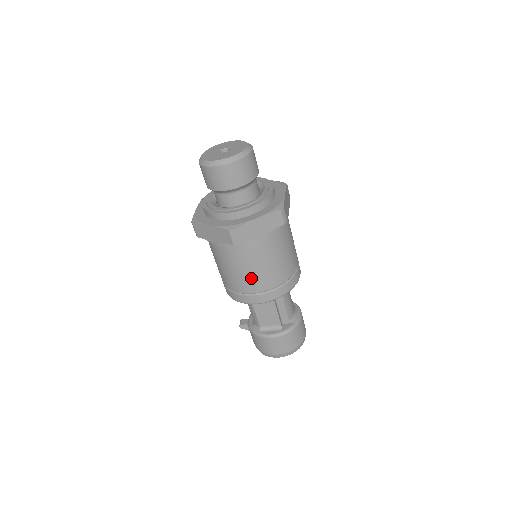
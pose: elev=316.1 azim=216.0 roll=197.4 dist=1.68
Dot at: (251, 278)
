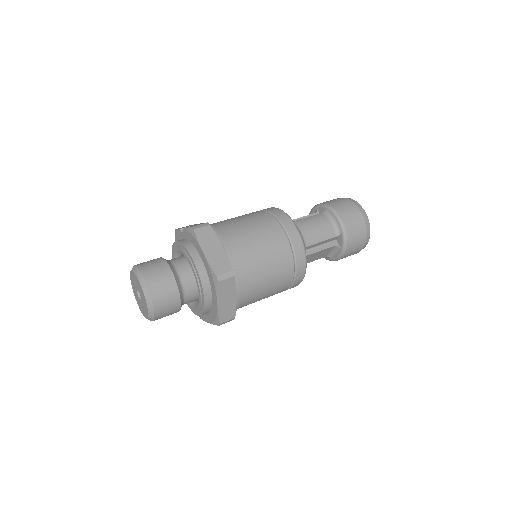
Dot at: (273, 293)
